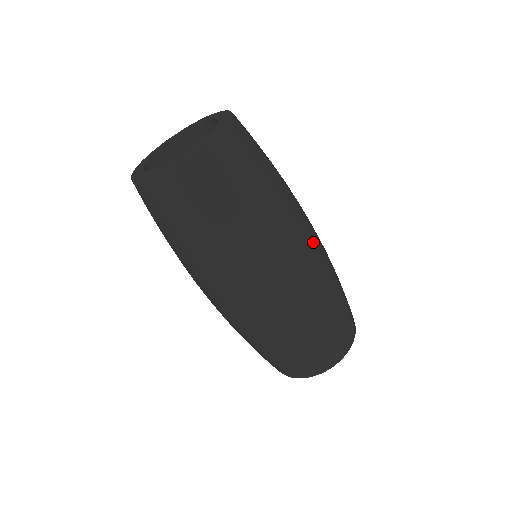
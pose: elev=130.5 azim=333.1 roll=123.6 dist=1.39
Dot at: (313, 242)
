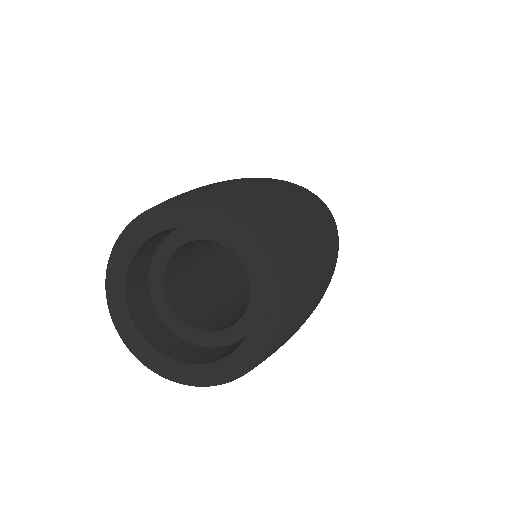
Dot at: (327, 225)
